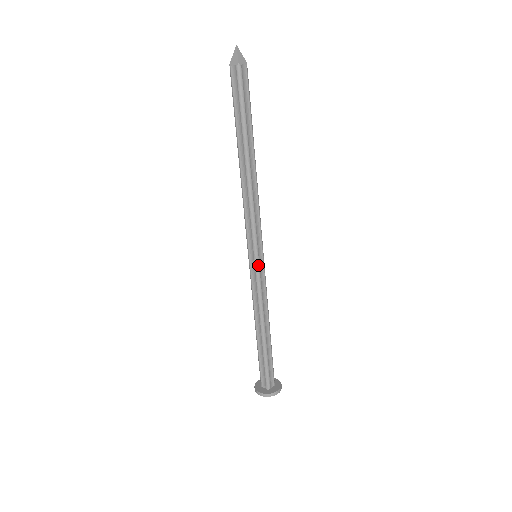
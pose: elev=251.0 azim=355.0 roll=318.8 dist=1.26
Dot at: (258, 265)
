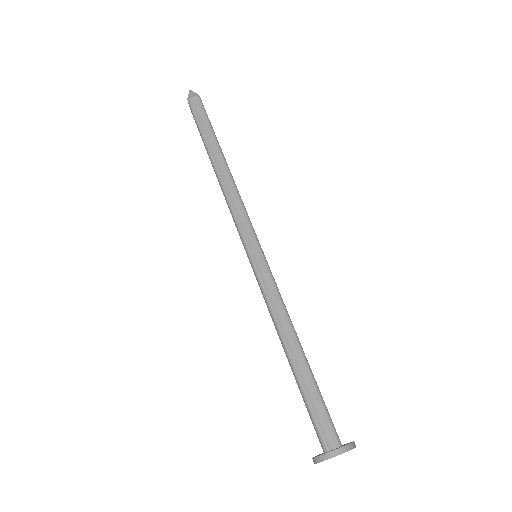
Dot at: (265, 259)
